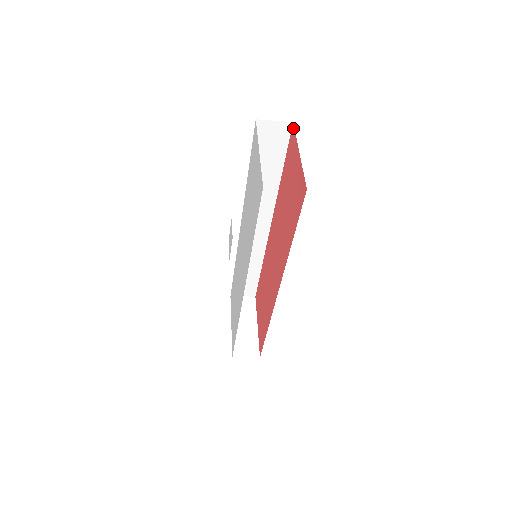
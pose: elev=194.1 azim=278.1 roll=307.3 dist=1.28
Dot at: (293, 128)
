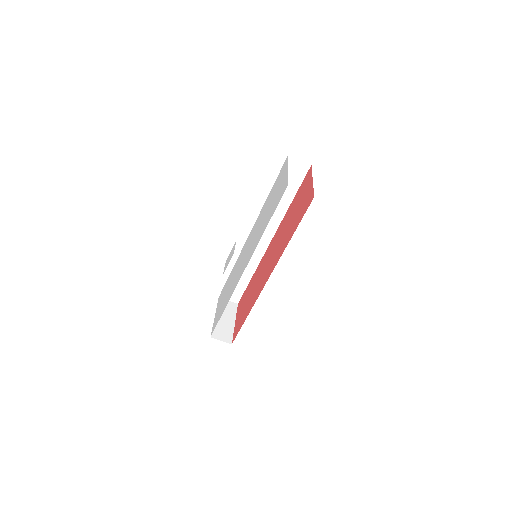
Dot at: (311, 168)
